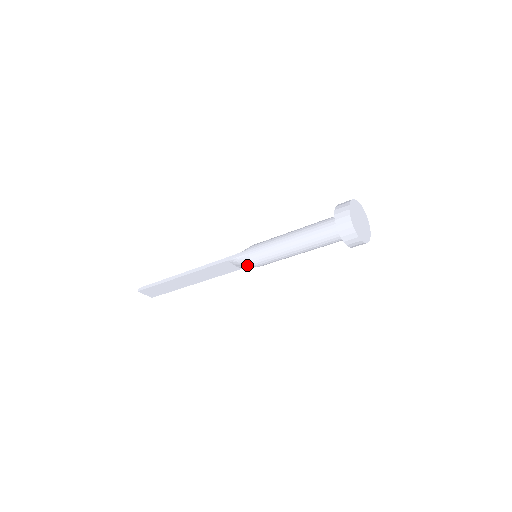
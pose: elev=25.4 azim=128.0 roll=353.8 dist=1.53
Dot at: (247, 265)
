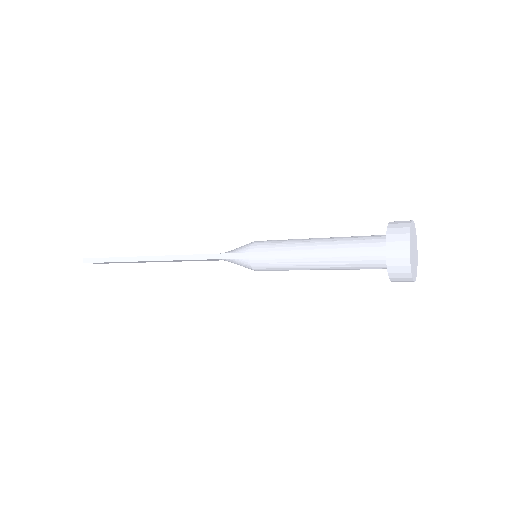
Dot at: (244, 266)
